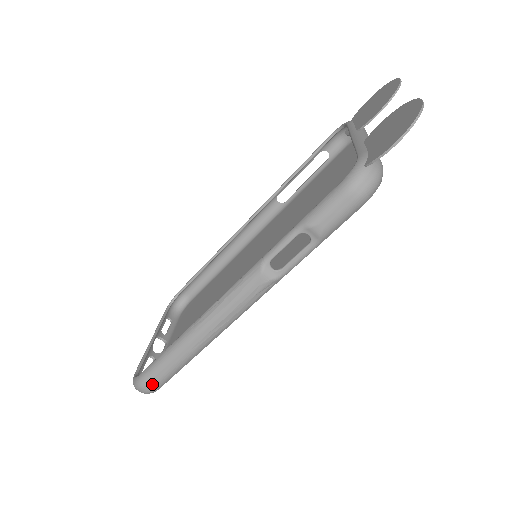
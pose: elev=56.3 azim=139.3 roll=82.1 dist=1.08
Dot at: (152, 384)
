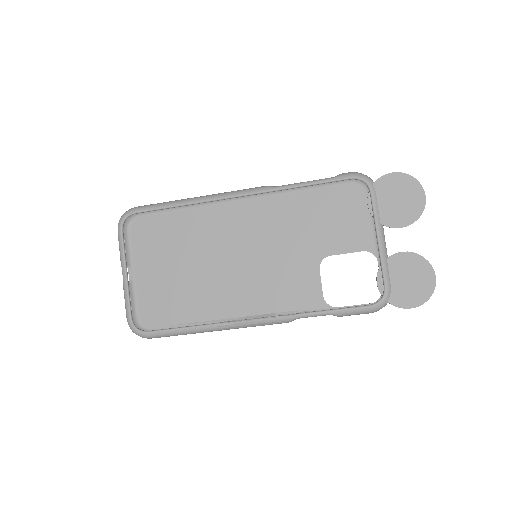
Dot at: occluded
